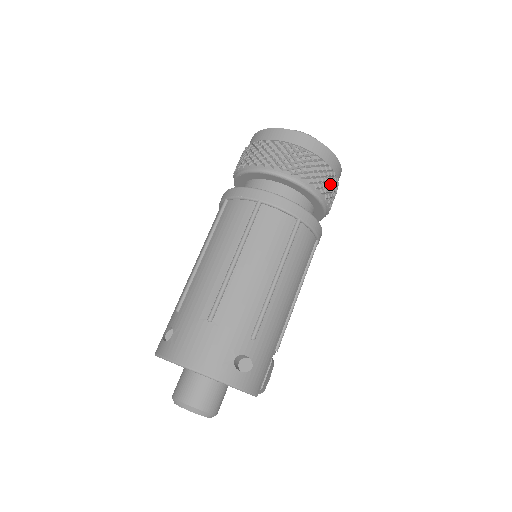
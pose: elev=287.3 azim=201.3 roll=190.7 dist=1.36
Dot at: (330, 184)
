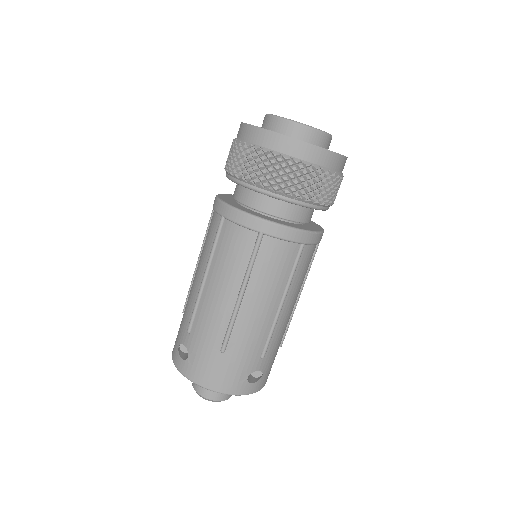
Dot at: (335, 189)
